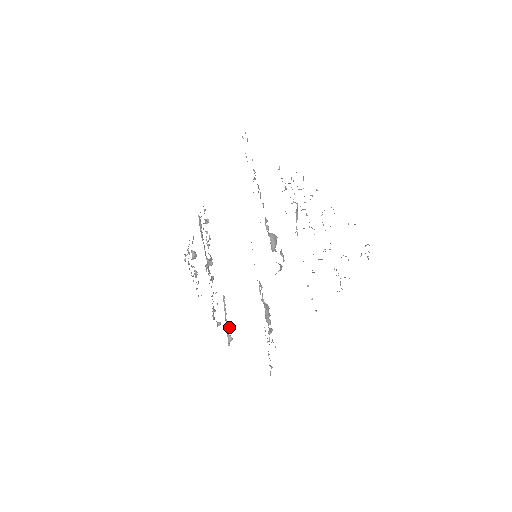
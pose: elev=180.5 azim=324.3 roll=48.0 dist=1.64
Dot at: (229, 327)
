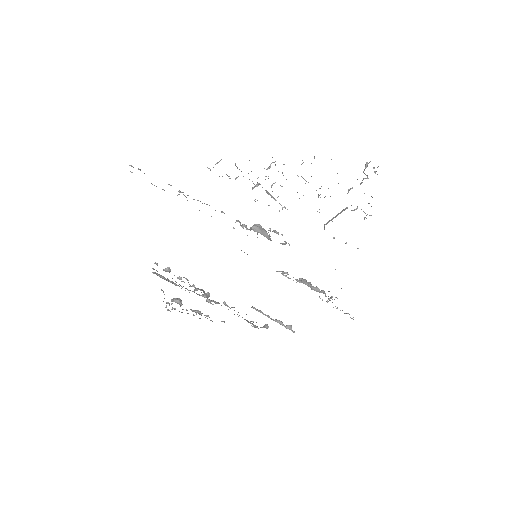
Dot at: (280, 322)
